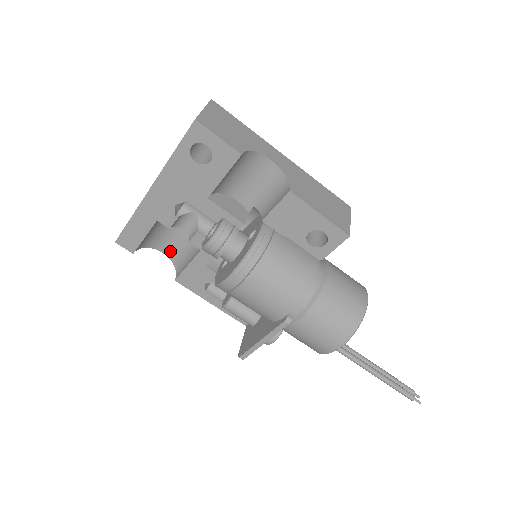
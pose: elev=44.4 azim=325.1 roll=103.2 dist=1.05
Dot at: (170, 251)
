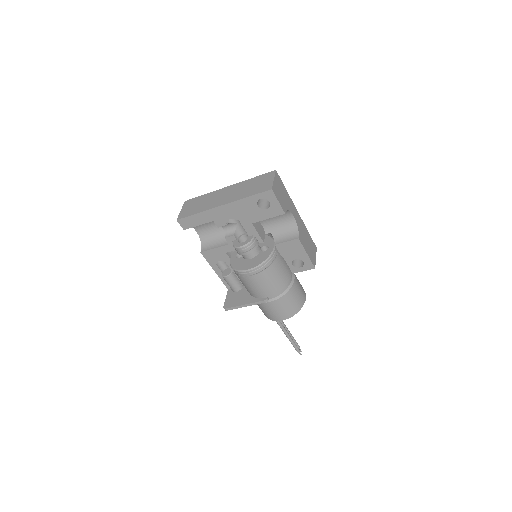
Dot at: (202, 232)
